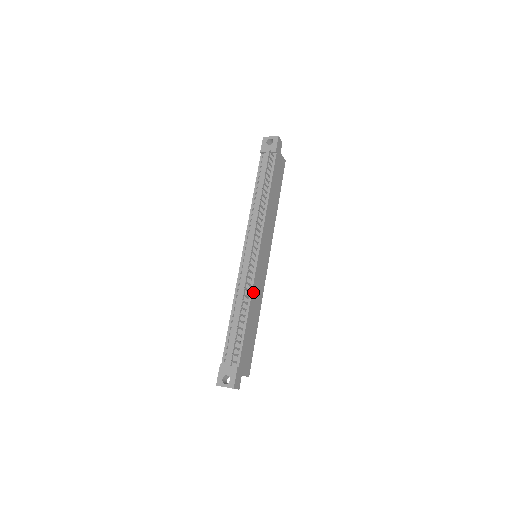
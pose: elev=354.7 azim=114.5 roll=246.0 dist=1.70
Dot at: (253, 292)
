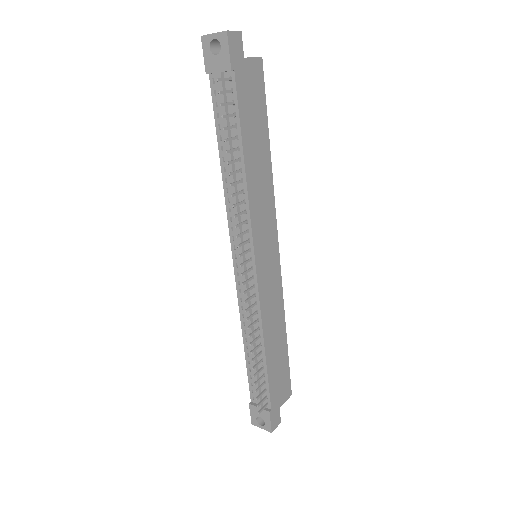
Dot at: (264, 318)
